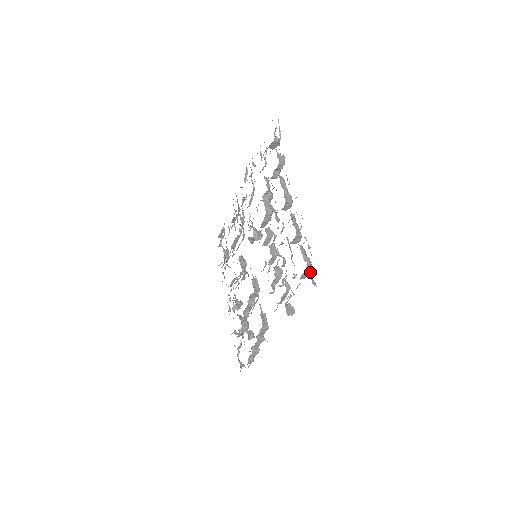
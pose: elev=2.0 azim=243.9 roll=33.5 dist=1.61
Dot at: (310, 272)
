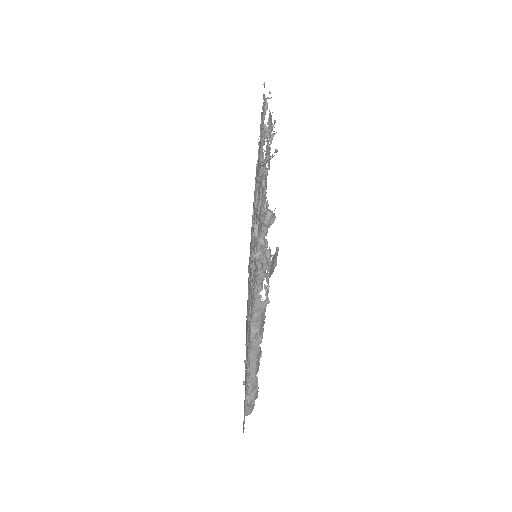
Dot at: occluded
